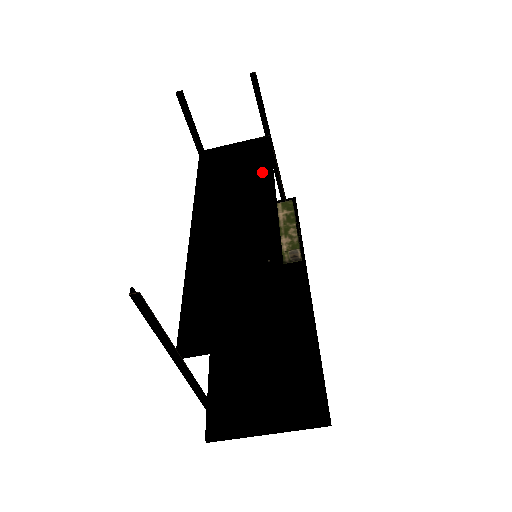
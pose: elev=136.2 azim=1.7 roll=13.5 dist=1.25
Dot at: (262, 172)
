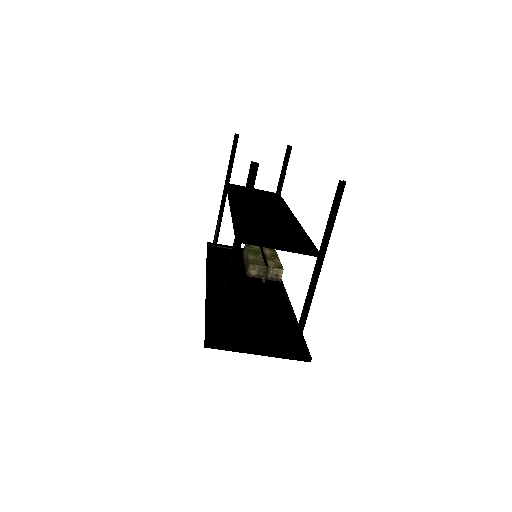
Dot at: (279, 203)
